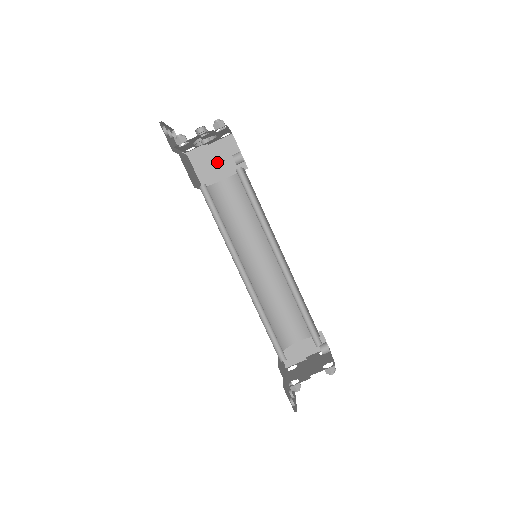
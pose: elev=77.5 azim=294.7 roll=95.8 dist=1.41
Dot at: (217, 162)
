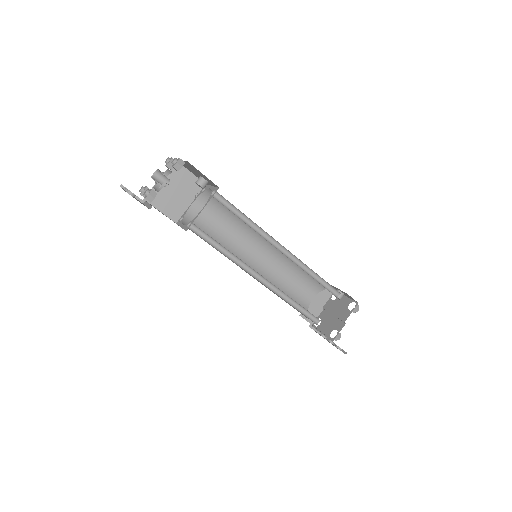
Dot at: (176, 193)
